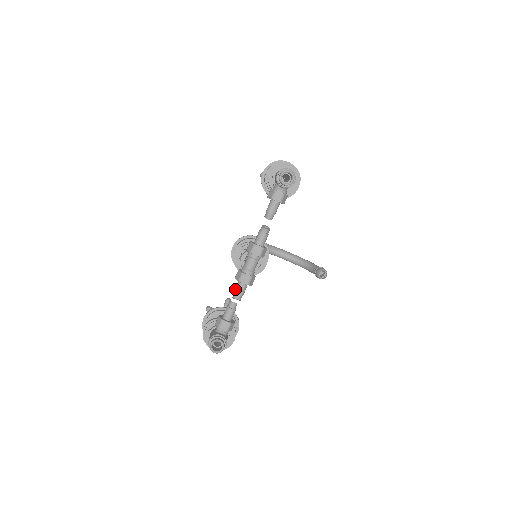
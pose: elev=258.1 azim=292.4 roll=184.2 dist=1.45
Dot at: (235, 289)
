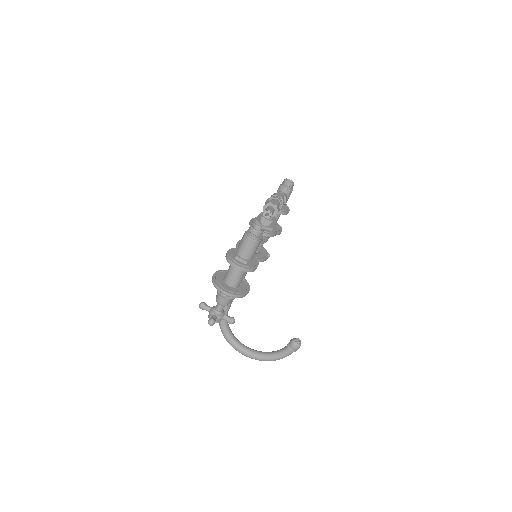
Dot at: (265, 209)
